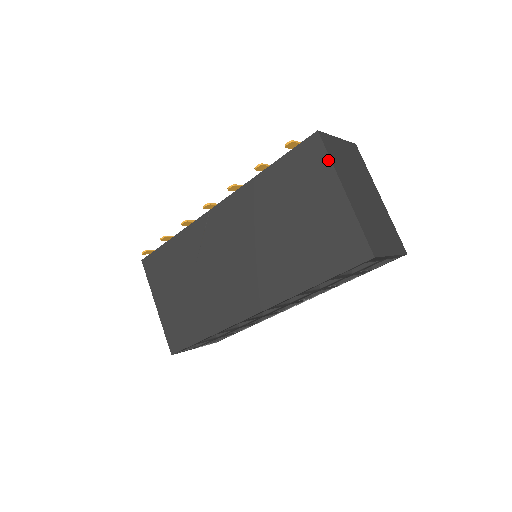
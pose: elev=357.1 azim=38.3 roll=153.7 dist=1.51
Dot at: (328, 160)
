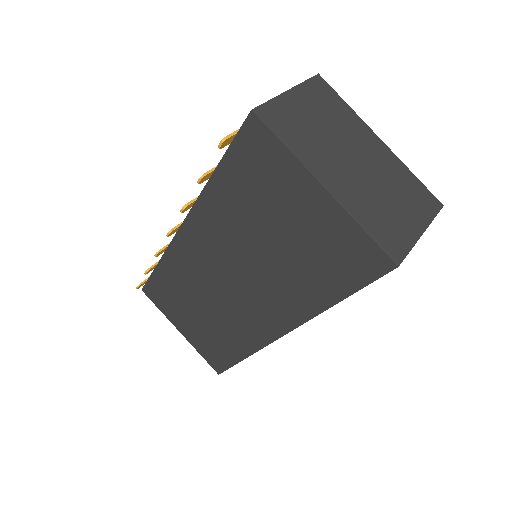
Dot at: (283, 149)
